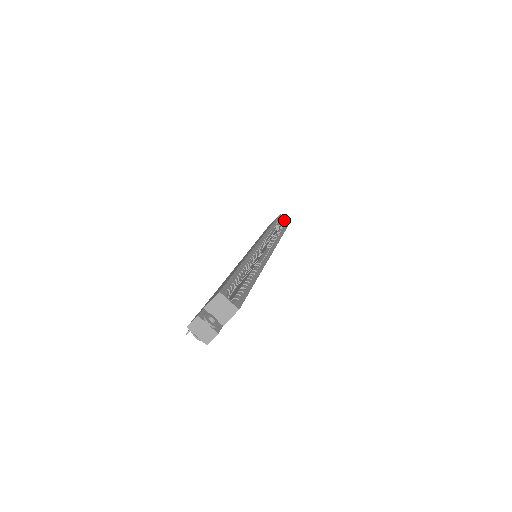
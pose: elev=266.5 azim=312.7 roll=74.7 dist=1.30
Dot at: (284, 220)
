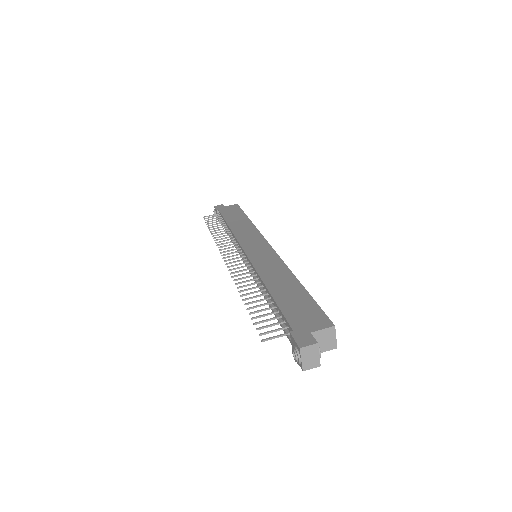
Dot at: occluded
